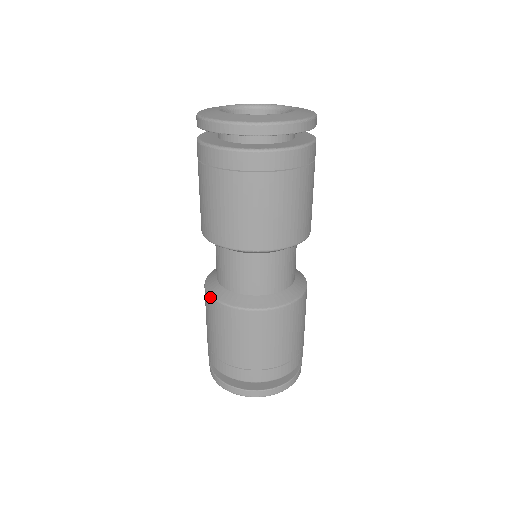
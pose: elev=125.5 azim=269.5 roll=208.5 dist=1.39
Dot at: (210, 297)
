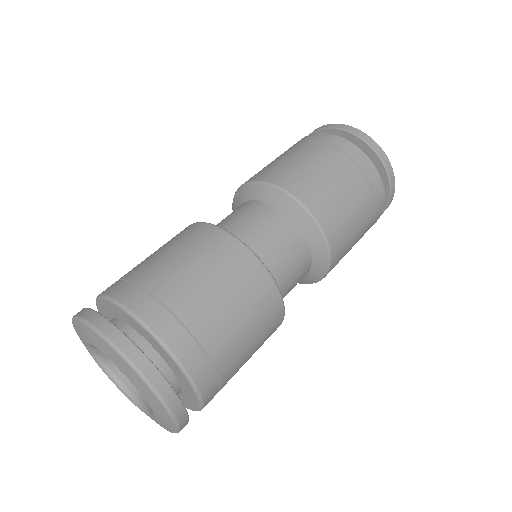
Dot at: occluded
